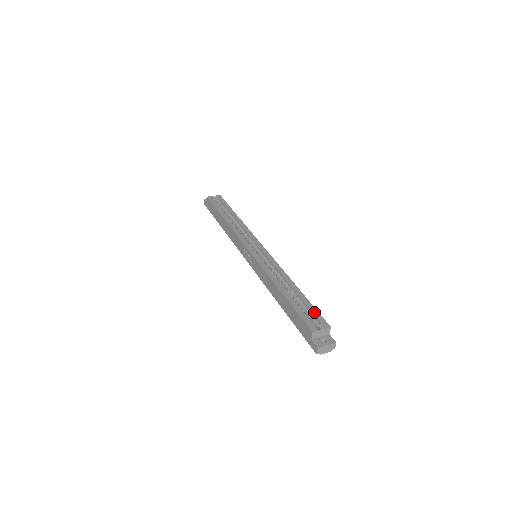
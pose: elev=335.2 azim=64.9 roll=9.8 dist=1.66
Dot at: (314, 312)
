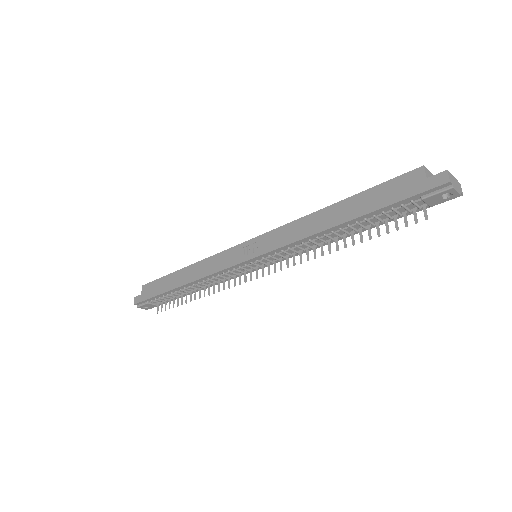
Dot at: occluded
